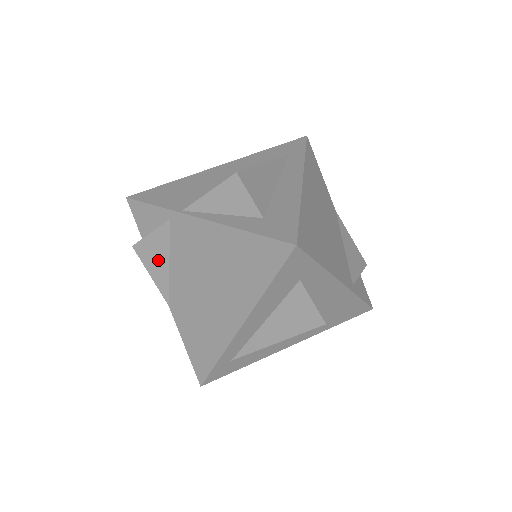
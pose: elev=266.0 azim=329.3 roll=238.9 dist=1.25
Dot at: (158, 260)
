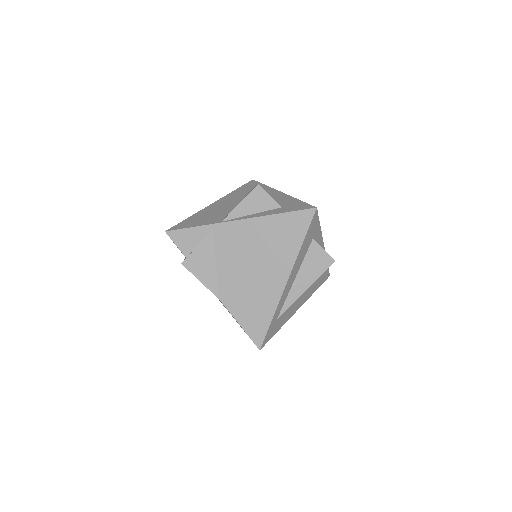
Dot at: (206, 266)
